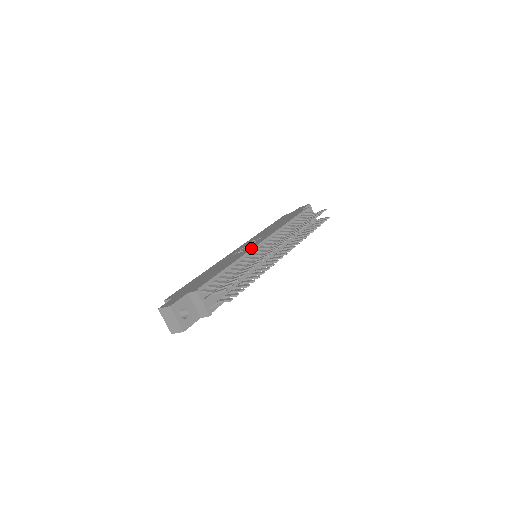
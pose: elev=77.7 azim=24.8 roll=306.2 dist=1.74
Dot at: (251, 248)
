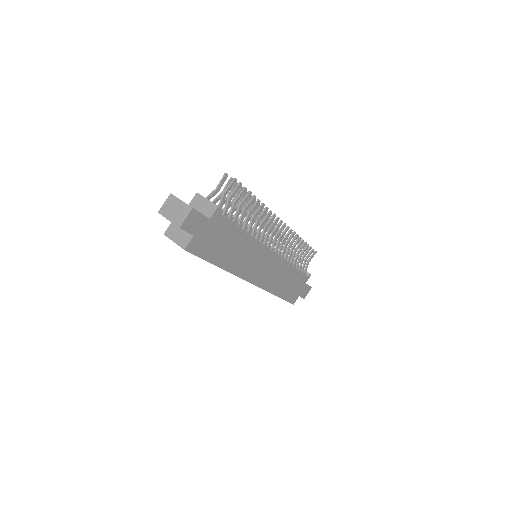
Dot at: occluded
